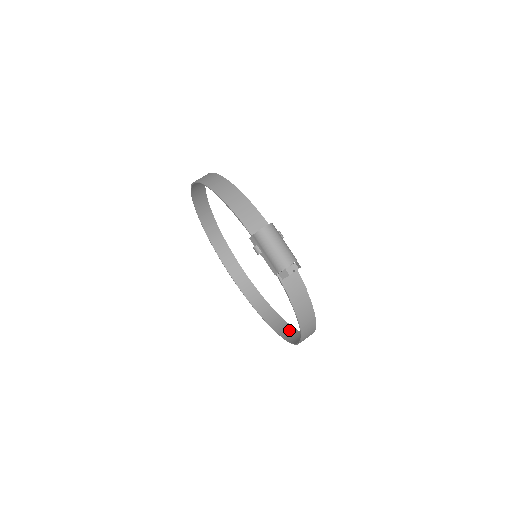
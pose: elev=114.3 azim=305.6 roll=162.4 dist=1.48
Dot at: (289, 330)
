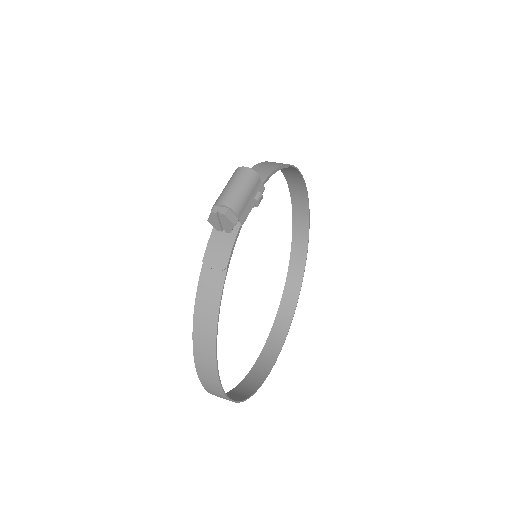
Dot at: (232, 398)
